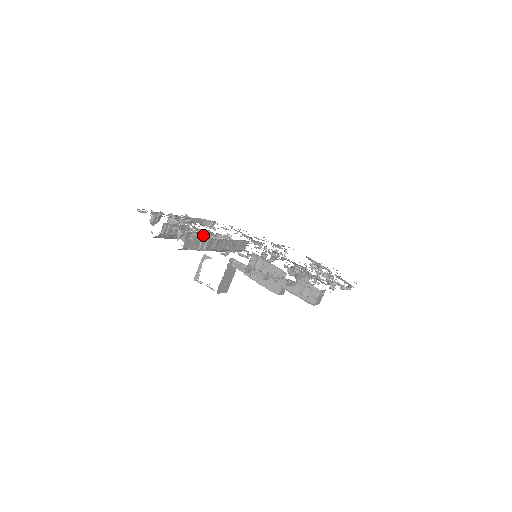
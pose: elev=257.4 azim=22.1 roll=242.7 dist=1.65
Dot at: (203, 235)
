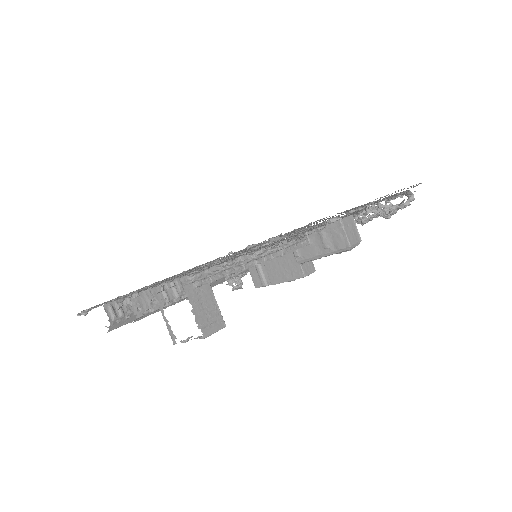
Dot at: occluded
